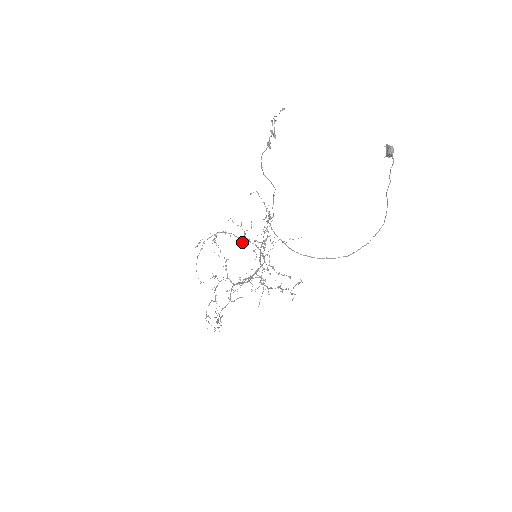
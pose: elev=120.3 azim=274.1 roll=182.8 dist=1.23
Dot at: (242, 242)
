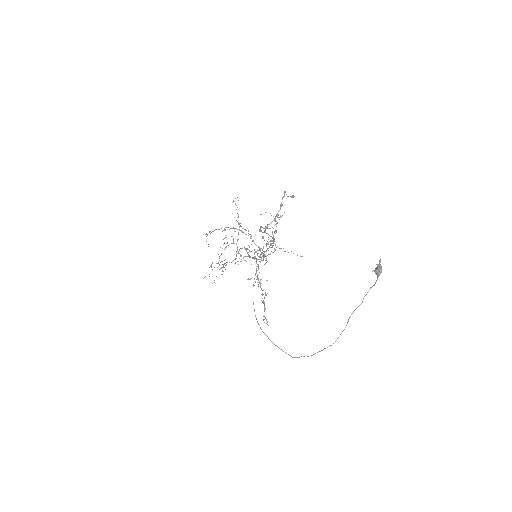
Dot at: occluded
